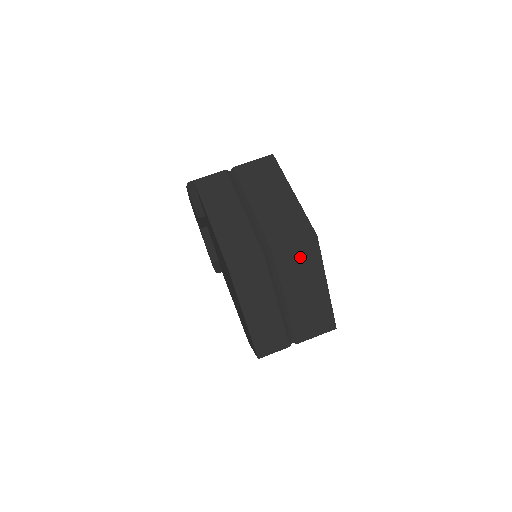
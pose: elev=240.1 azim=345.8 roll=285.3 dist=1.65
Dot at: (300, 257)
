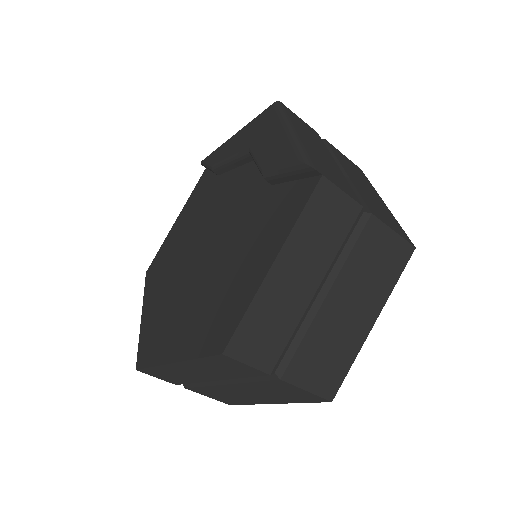
Dot at: (292, 393)
